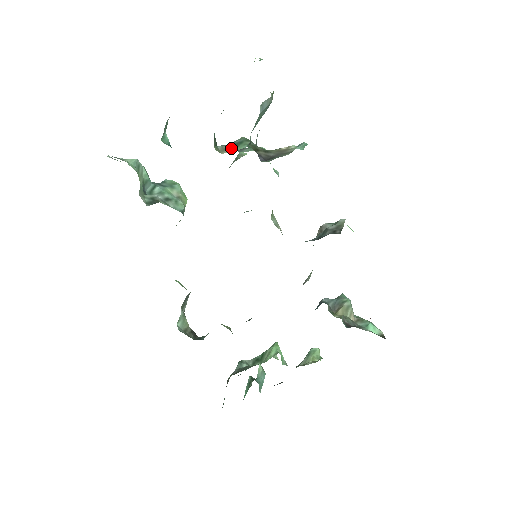
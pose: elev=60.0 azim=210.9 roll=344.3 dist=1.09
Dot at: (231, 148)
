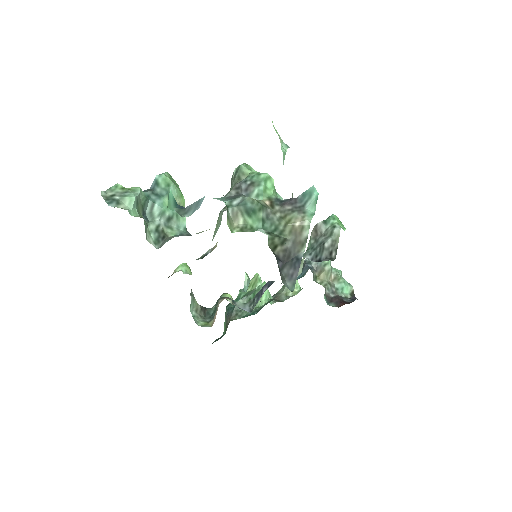
Dot at: (243, 216)
